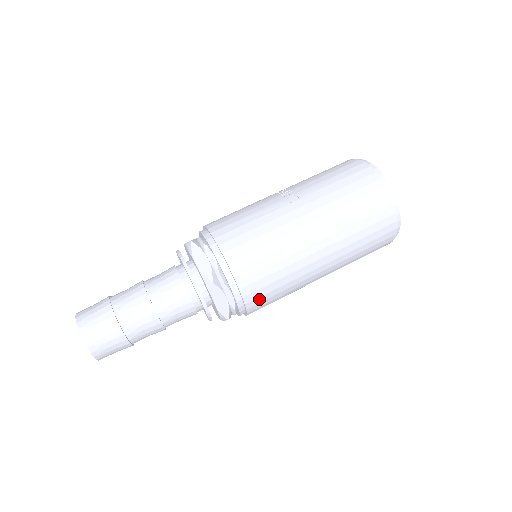
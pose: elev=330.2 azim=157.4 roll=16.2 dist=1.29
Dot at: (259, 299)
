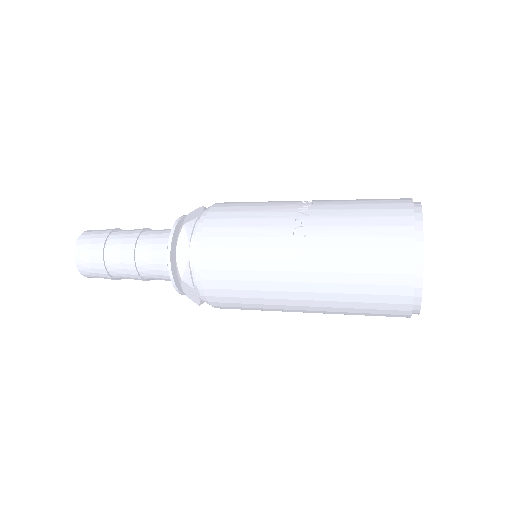
Dot at: (228, 307)
